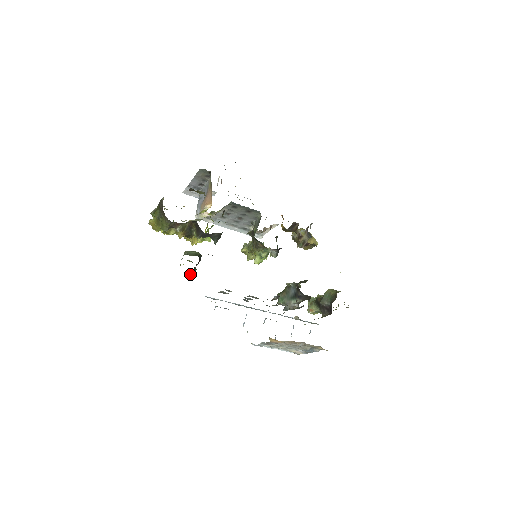
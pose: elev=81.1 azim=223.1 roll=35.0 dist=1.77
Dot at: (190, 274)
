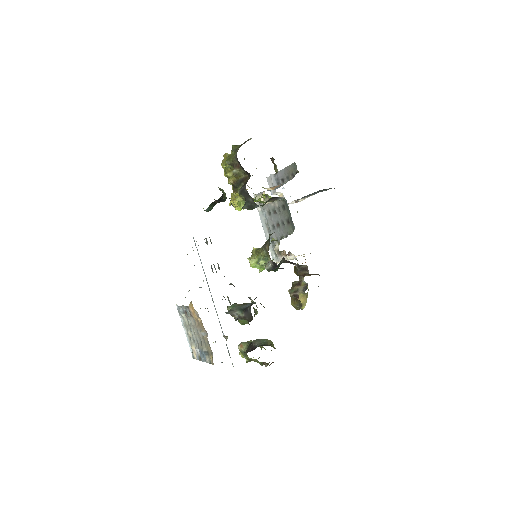
Dot at: occluded
